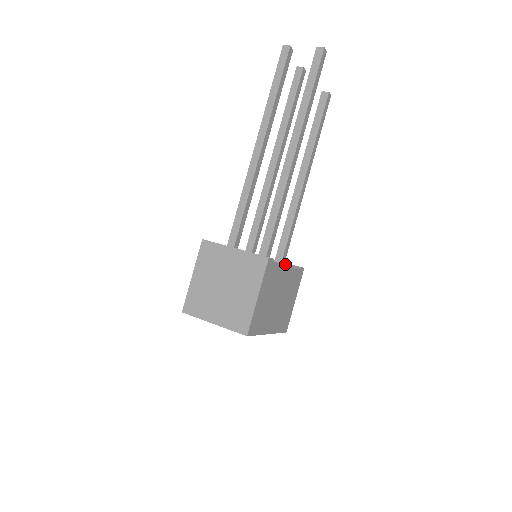
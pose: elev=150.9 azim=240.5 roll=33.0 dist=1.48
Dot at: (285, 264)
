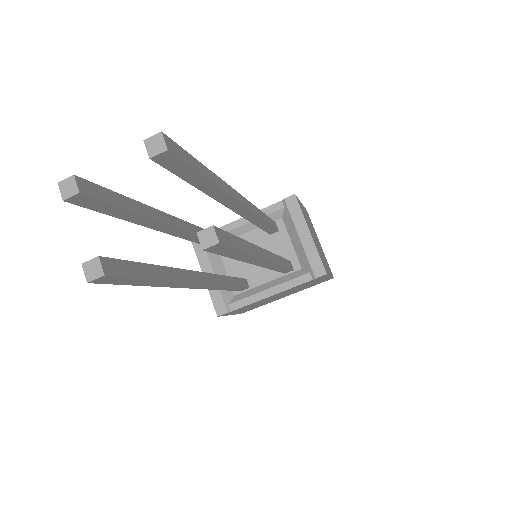
Dot at: (305, 259)
